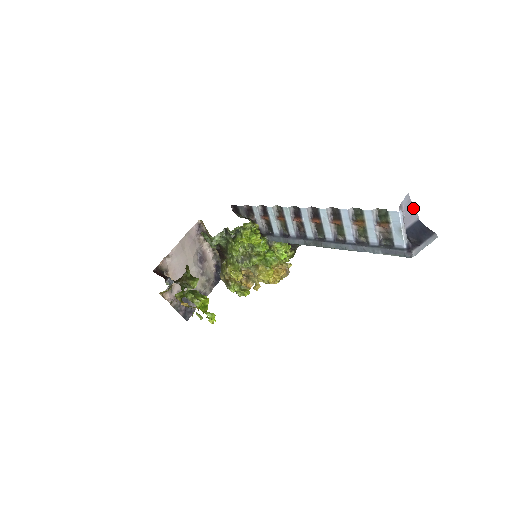
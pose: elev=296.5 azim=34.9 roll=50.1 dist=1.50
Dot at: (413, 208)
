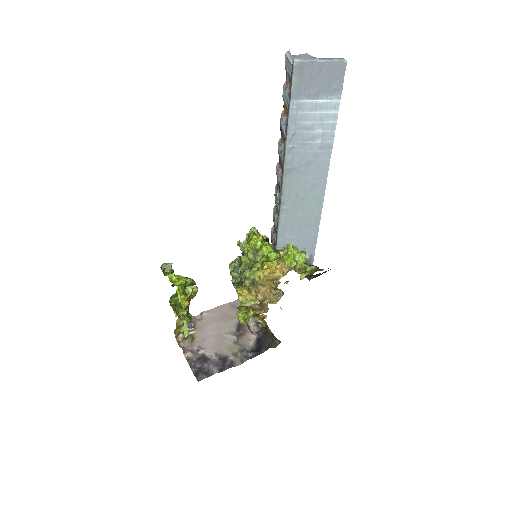
Dot at: occluded
